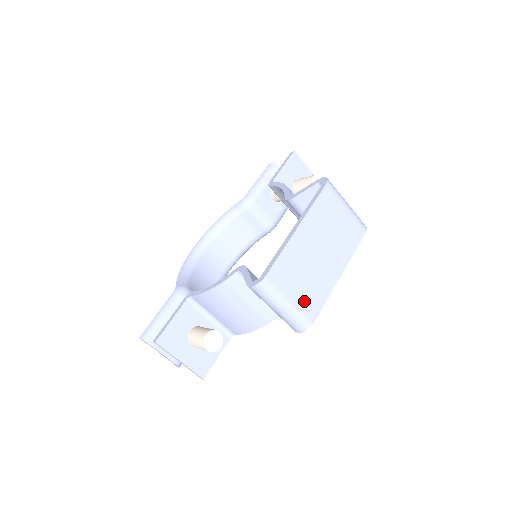
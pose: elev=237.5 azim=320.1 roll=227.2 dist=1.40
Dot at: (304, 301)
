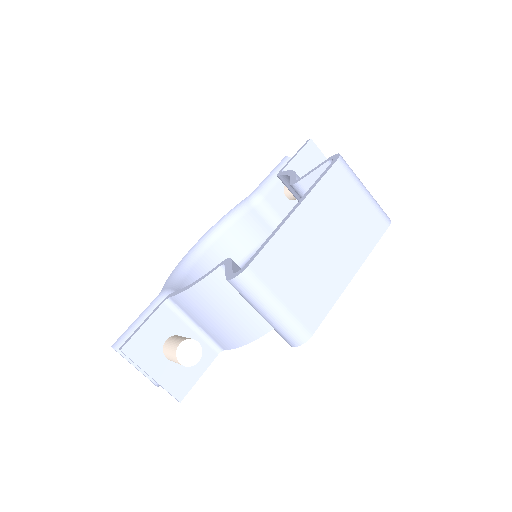
Dot at: (301, 304)
